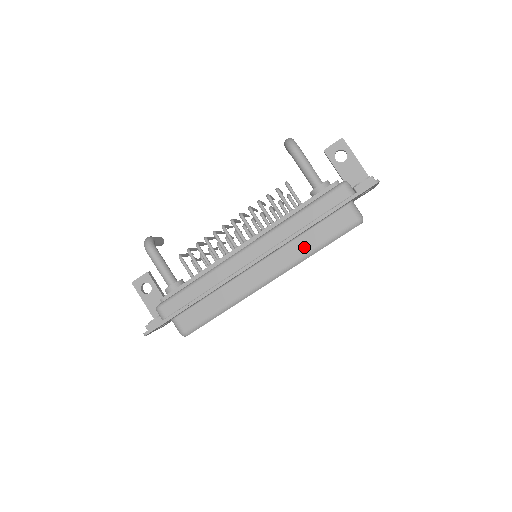
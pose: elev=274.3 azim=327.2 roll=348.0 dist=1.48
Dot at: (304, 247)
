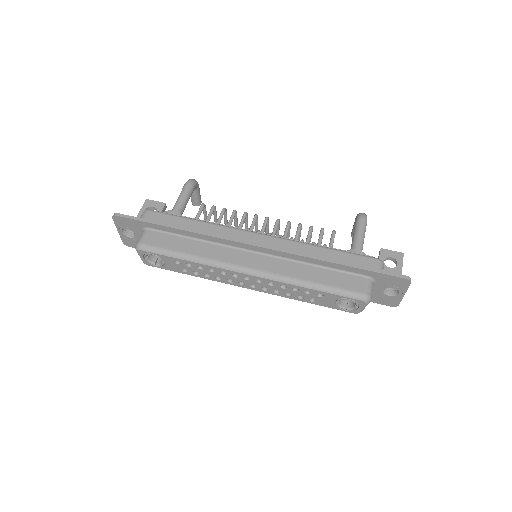
Dot at: (302, 274)
